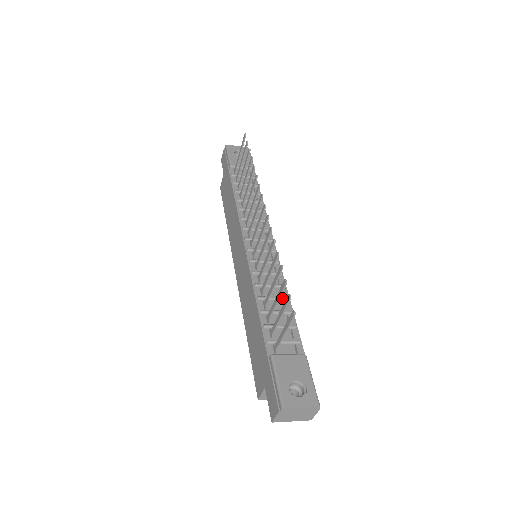
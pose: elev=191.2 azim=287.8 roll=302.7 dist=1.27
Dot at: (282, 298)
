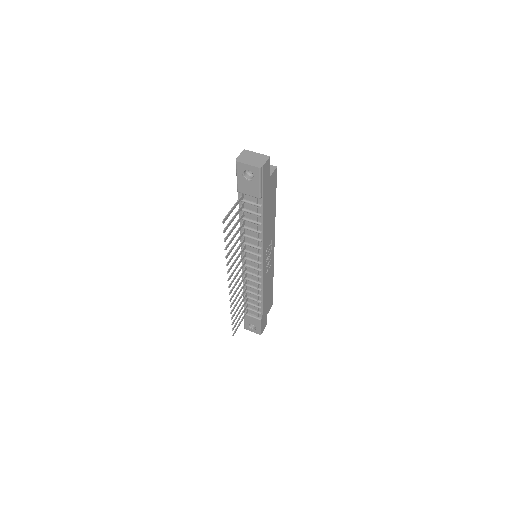
Dot at: (256, 296)
